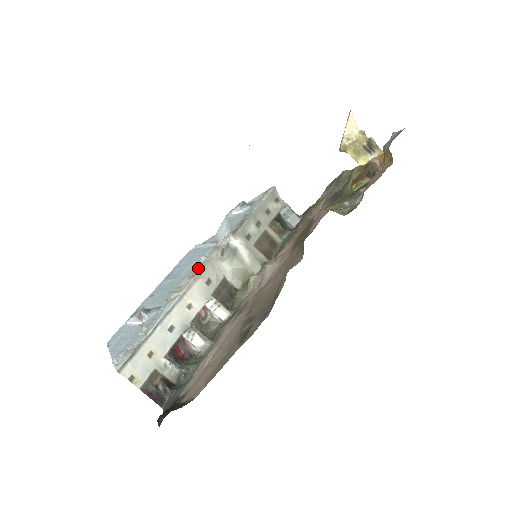
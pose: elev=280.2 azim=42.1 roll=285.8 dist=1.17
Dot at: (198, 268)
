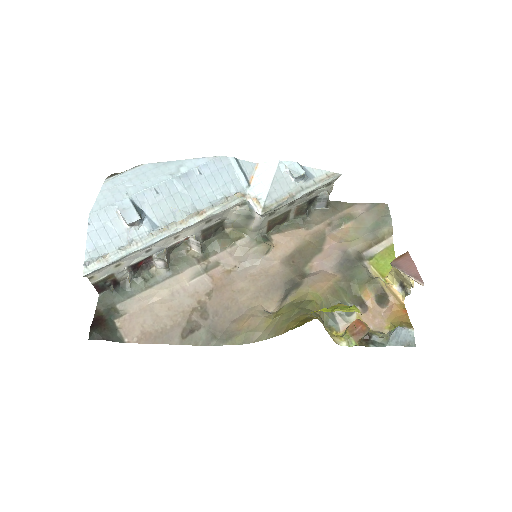
Dot at: (212, 208)
